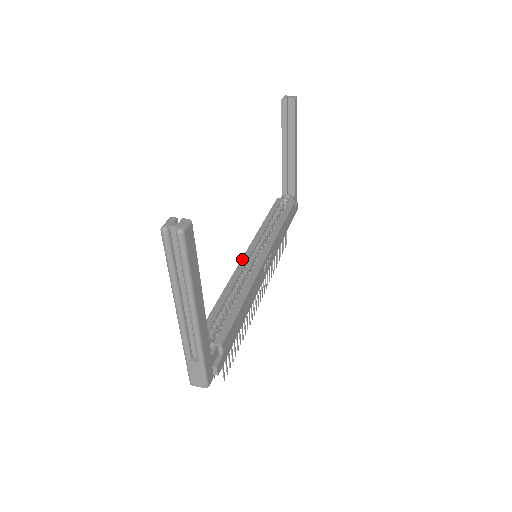
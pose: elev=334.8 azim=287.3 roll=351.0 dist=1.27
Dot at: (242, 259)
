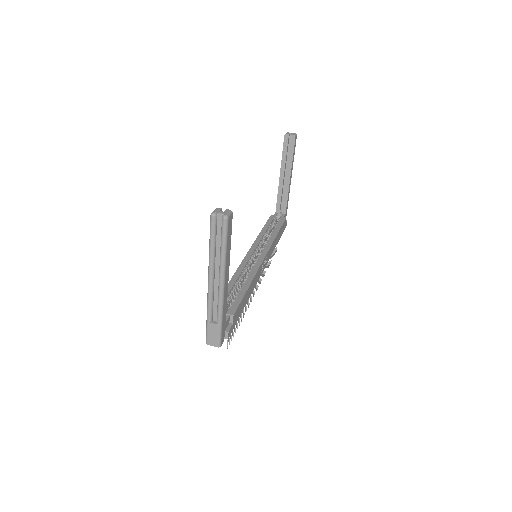
Dot at: (245, 257)
